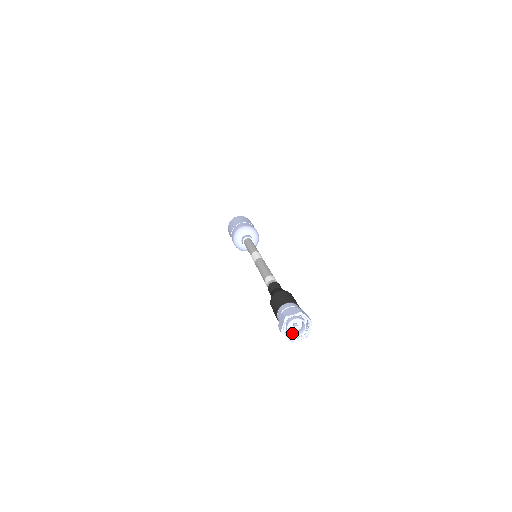
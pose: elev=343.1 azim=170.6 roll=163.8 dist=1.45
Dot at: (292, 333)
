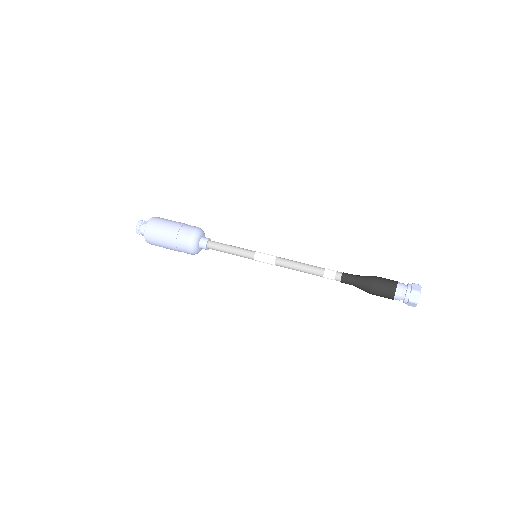
Dot at: occluded
